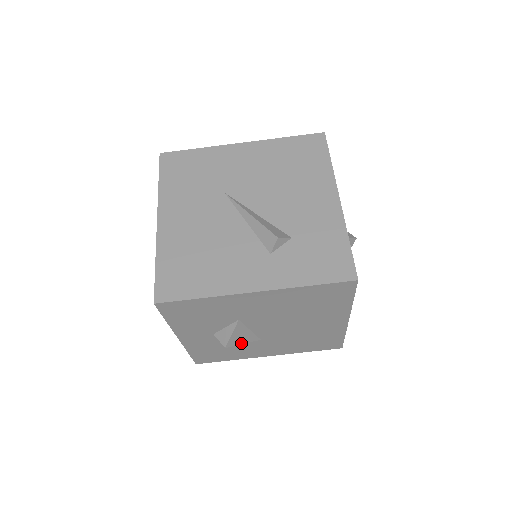
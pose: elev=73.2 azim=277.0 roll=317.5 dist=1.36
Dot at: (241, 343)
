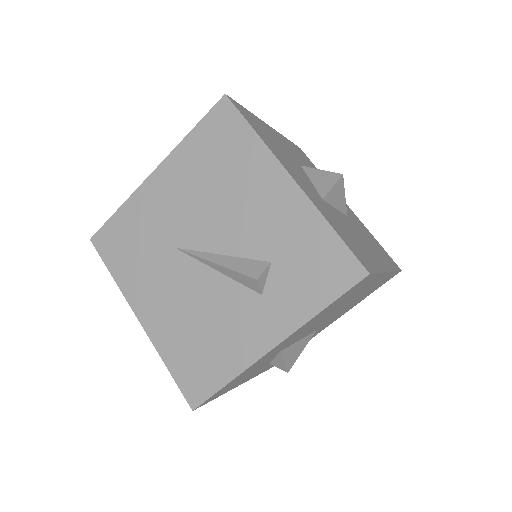
Dot at: (299, 353)
